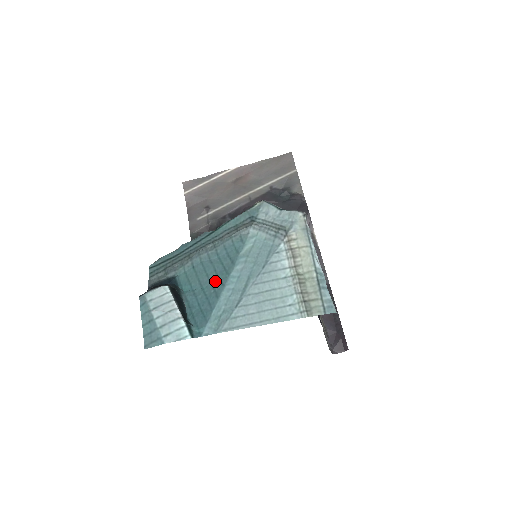
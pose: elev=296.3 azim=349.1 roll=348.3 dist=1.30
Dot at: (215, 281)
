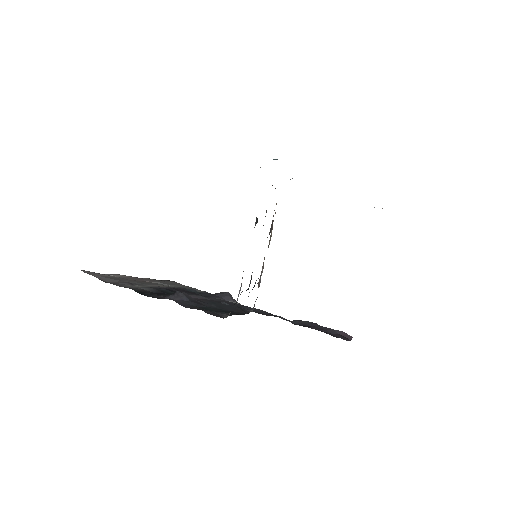
Dot at: occluded
